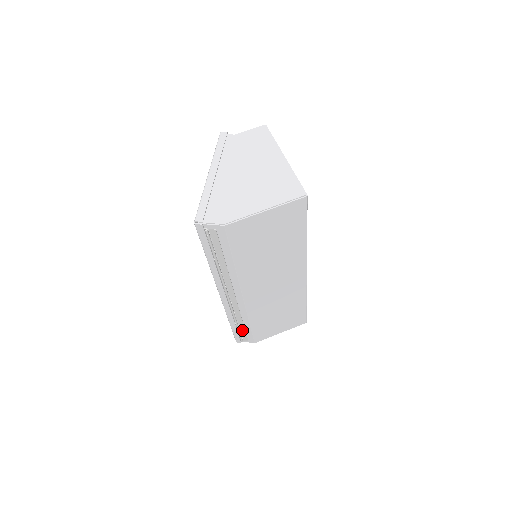
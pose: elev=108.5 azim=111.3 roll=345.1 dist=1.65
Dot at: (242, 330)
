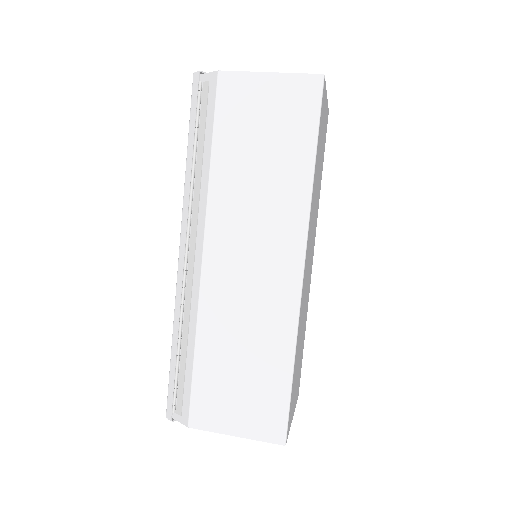
Dot at: (182, 370)
